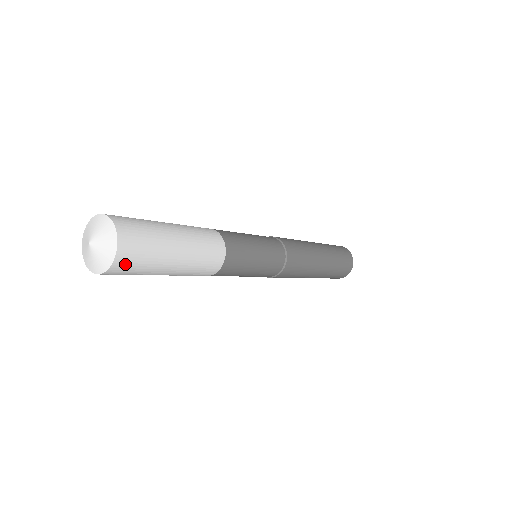
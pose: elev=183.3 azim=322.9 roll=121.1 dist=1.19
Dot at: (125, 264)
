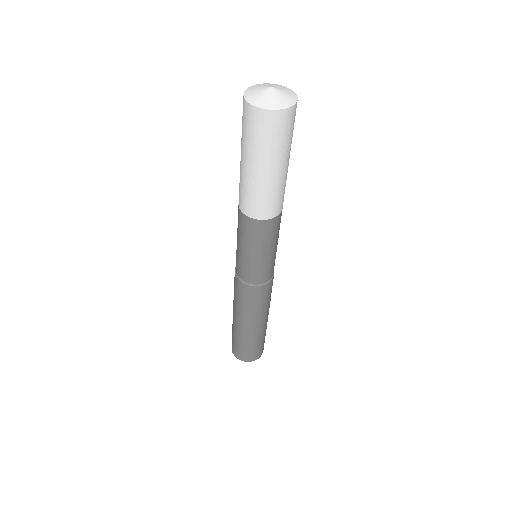
Dot at: (283, 121)
